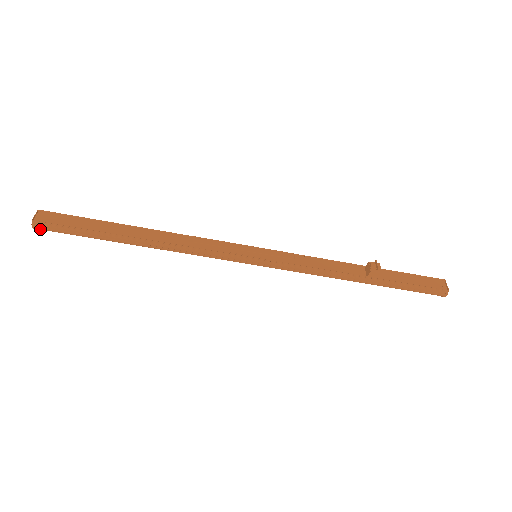
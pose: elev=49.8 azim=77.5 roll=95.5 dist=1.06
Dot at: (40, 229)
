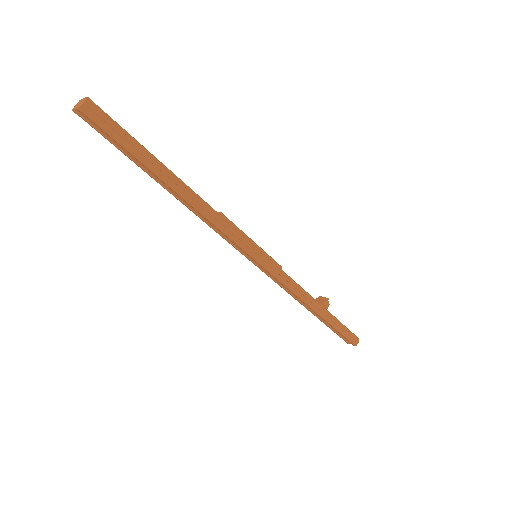
Dot at: (87, 113)
